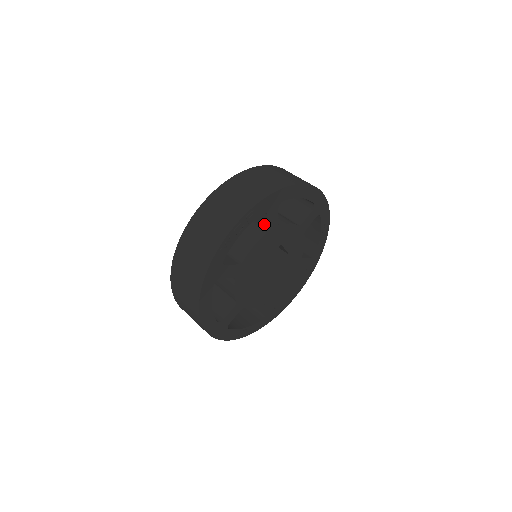
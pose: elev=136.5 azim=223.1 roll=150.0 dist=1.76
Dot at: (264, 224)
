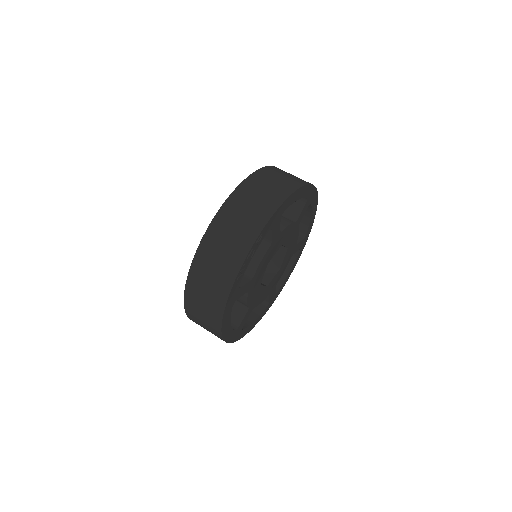
Dot at: (268, 236)
